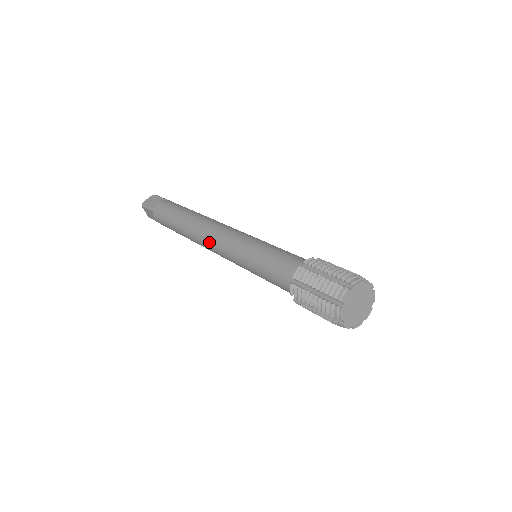
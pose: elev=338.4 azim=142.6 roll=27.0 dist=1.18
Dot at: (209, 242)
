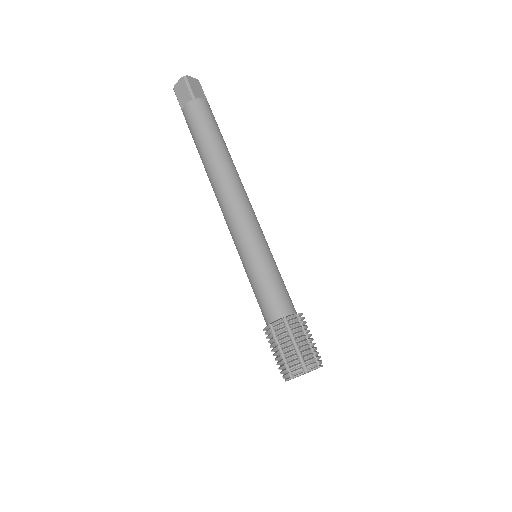
Dot at: occluded
